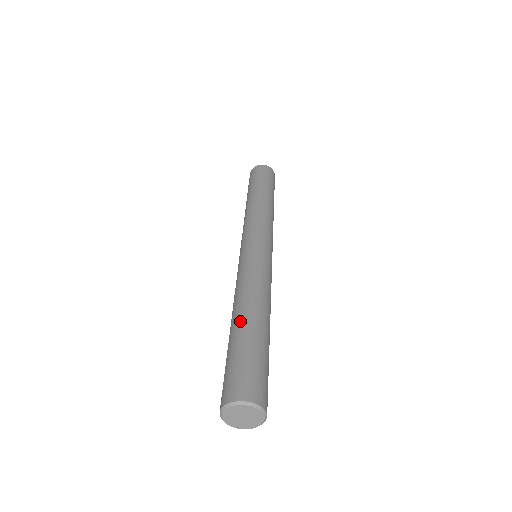
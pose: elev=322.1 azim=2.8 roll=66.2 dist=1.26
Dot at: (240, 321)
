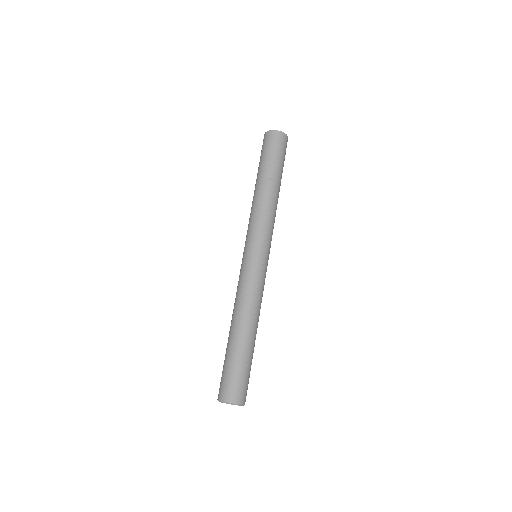
Dot at: (229, 336)
